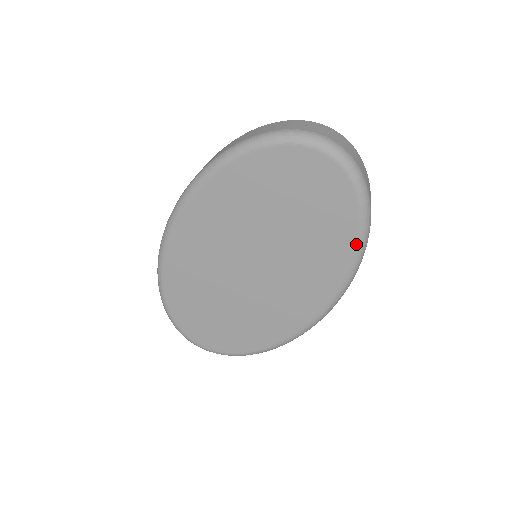
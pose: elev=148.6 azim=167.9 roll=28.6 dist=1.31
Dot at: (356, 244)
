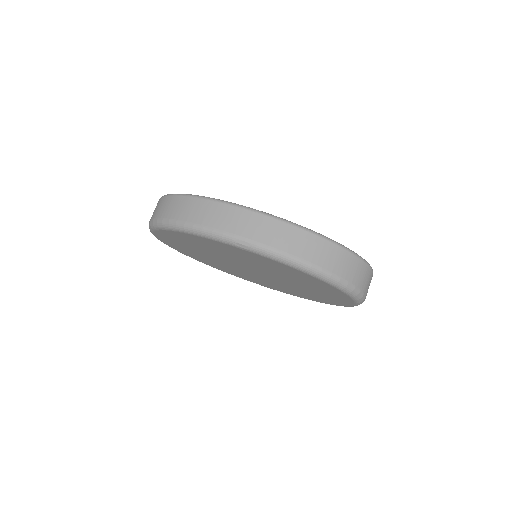
Dot at: occluded
